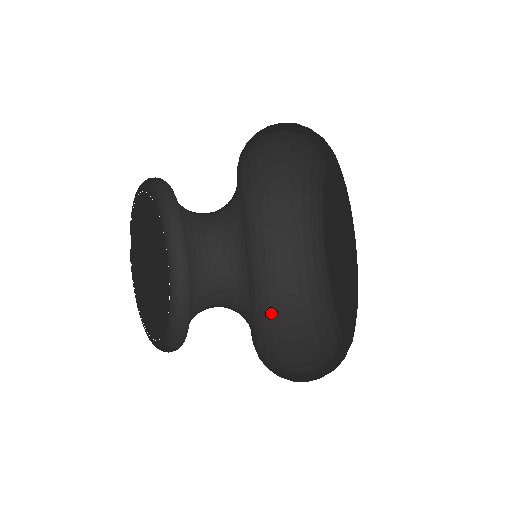
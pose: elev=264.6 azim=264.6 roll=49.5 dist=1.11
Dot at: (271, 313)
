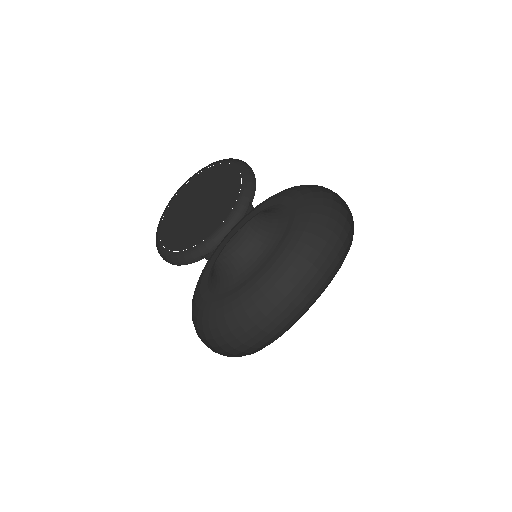
Dot at: (201, 329)
